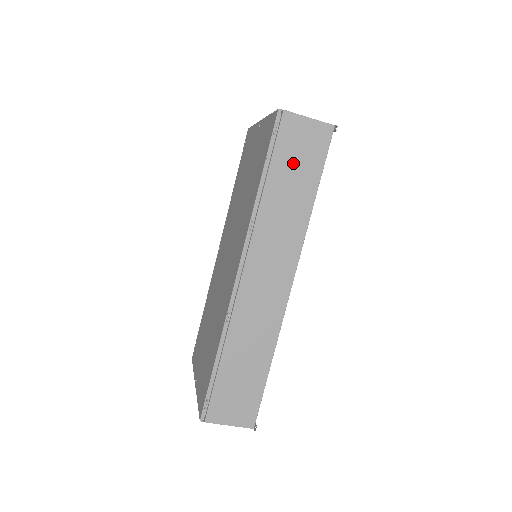
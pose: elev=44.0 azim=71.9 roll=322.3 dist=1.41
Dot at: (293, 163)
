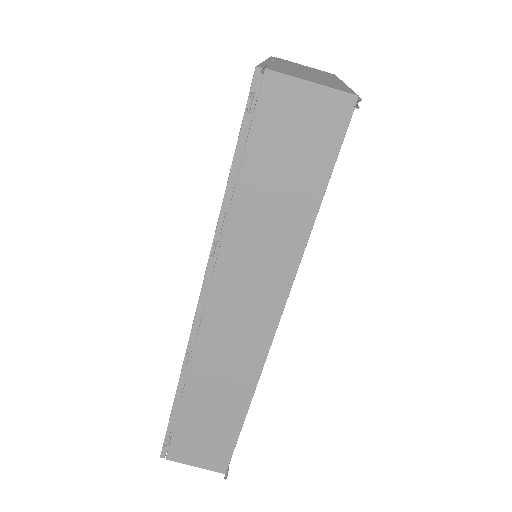
Dot at: (280, 160)
